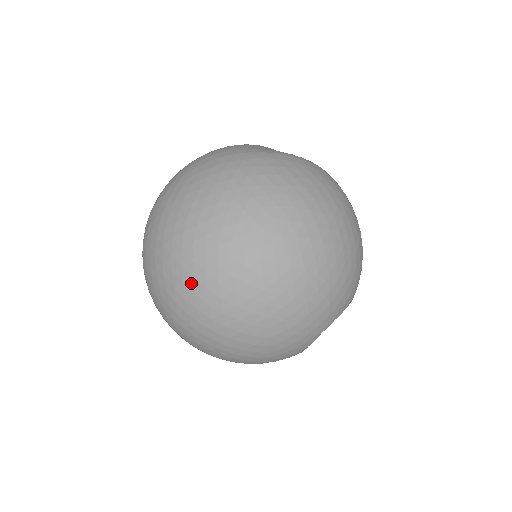
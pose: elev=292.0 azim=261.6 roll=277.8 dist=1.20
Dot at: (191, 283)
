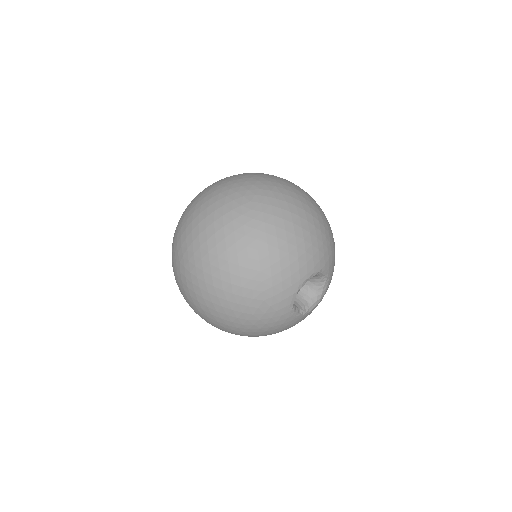
Dot at: (204, 233)
